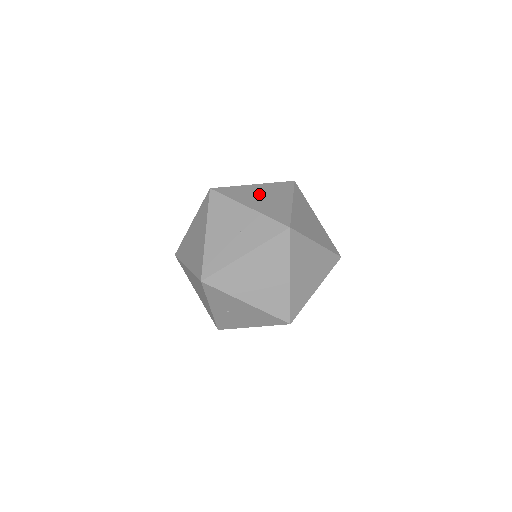
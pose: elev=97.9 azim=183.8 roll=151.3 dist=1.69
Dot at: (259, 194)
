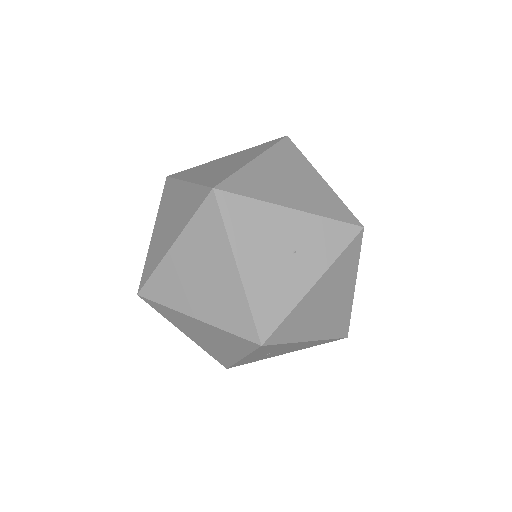
Dot at: (278, 177)
